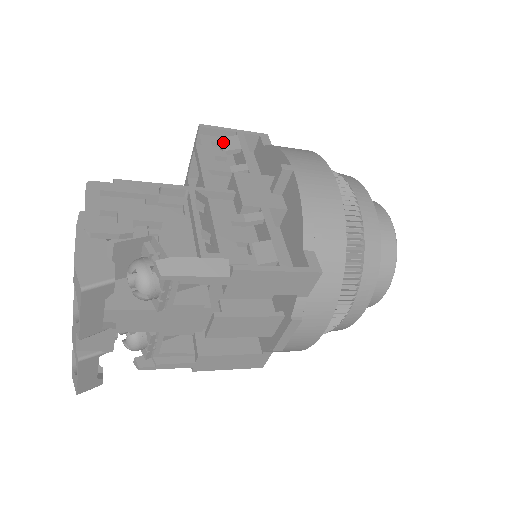
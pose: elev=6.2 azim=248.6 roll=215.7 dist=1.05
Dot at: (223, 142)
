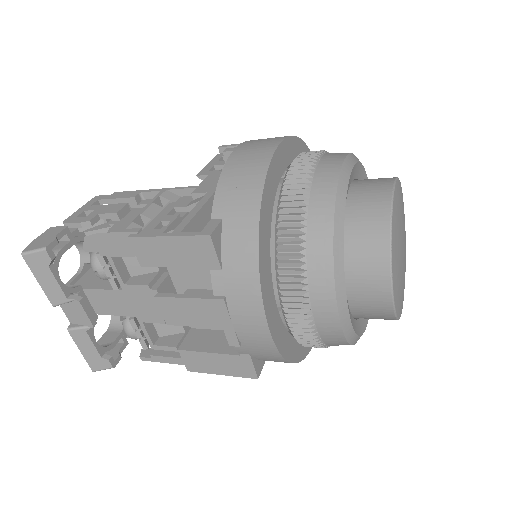
Dot at: occluded
